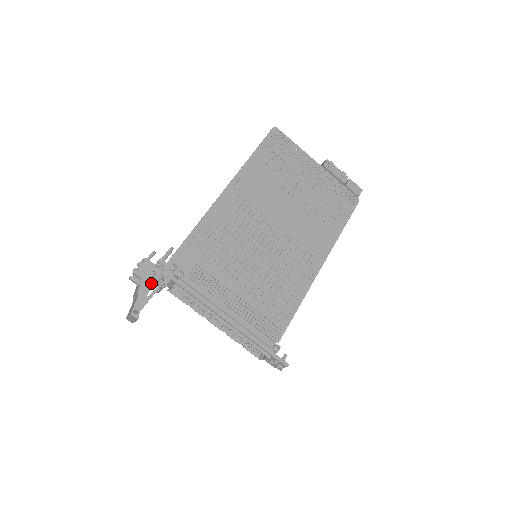
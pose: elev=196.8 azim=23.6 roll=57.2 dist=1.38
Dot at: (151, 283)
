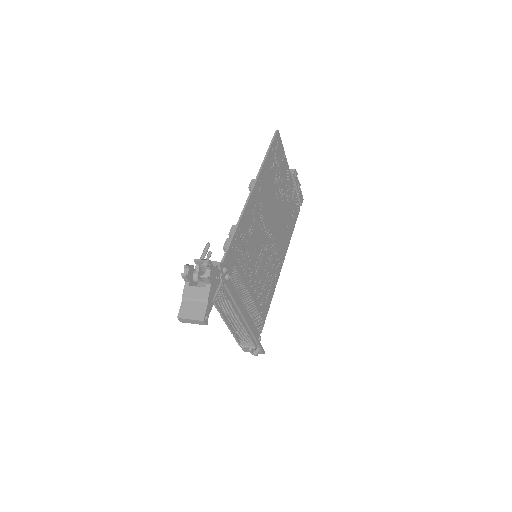
Dot at: (215, 288)
